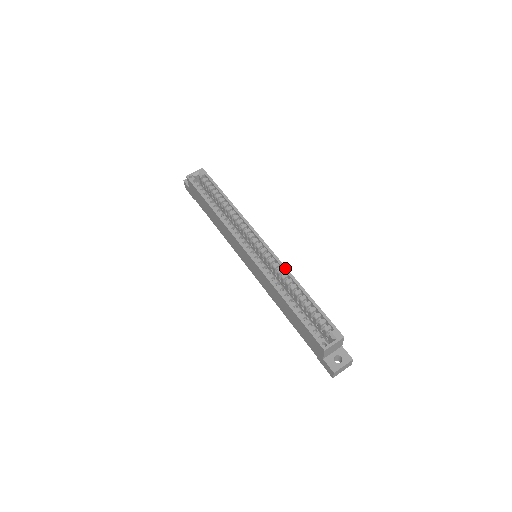
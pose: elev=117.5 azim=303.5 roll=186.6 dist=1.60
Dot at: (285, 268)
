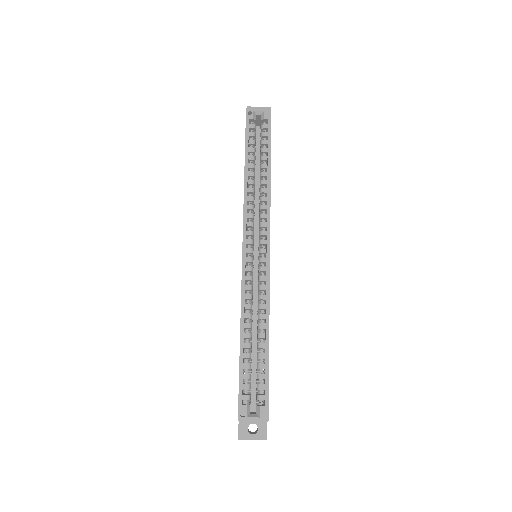
Dot at: (268, 299)
